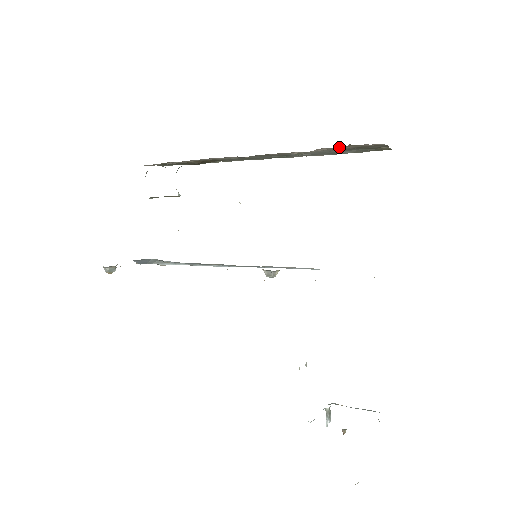
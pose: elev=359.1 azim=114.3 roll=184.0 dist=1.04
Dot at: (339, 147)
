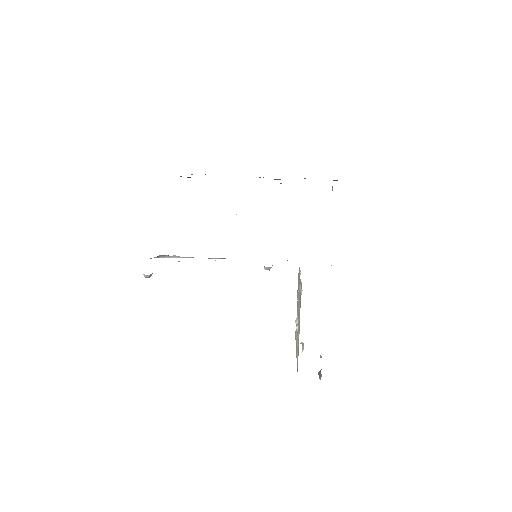
Dot at: occluded
